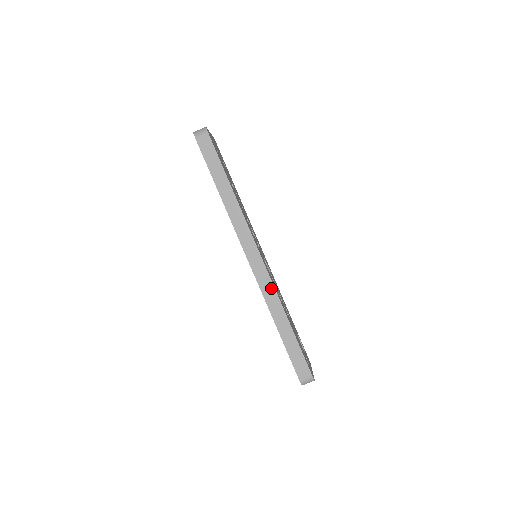
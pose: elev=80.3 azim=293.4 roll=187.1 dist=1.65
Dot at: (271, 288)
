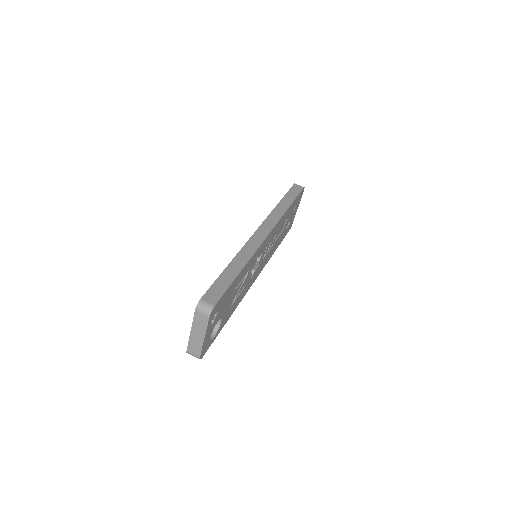
Dot at: (254, 248)
